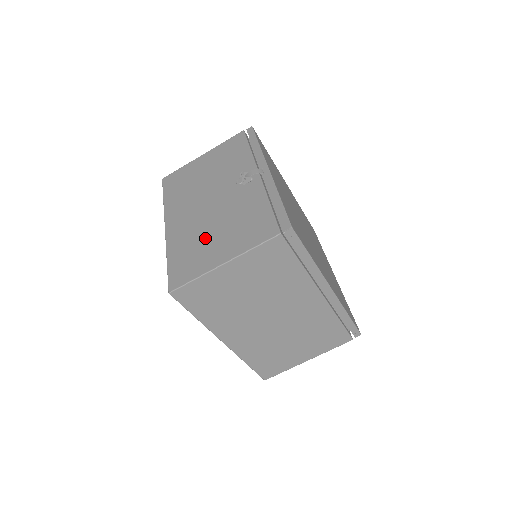
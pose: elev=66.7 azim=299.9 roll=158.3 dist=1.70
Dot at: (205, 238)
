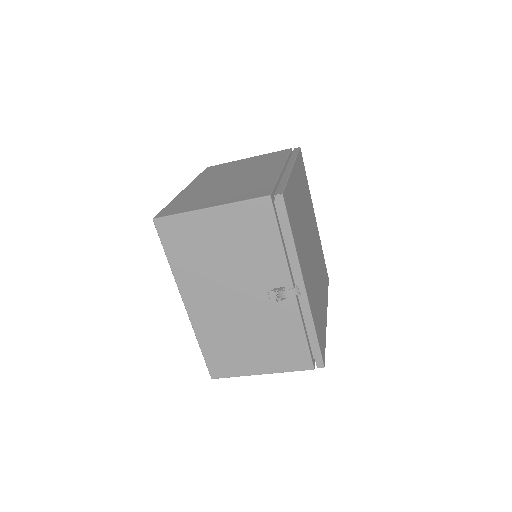
Dot at: (239, 342)
